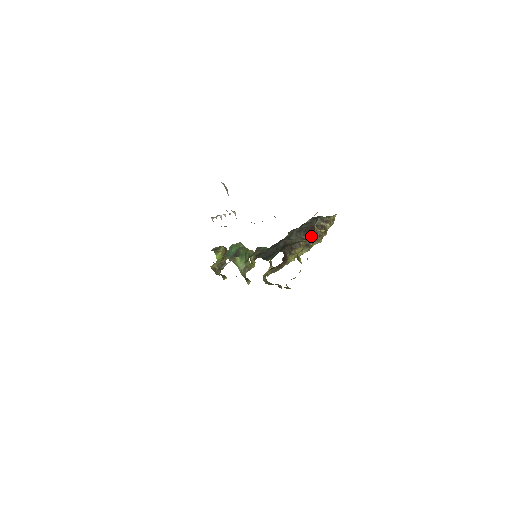
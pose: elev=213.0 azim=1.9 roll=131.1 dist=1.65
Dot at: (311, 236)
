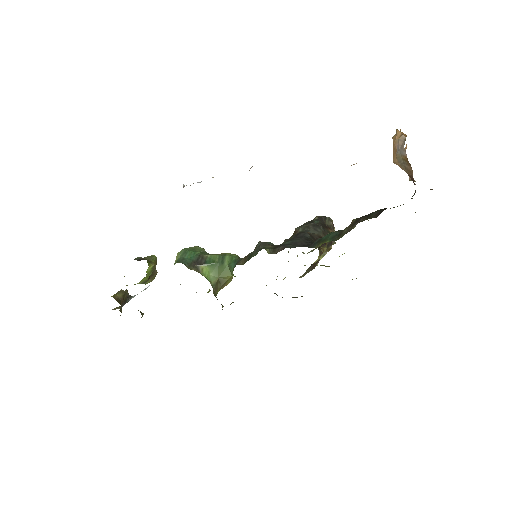
Dot at: occluded
